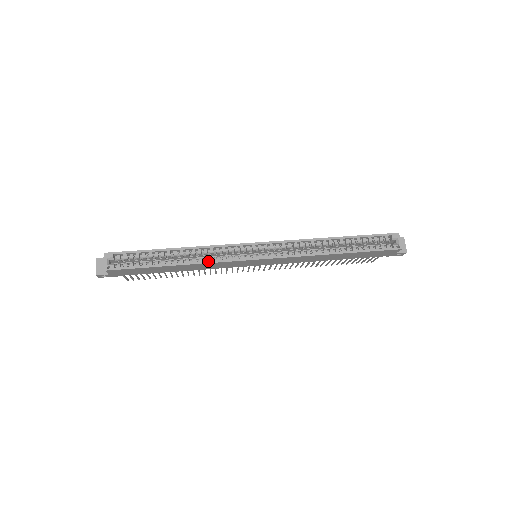
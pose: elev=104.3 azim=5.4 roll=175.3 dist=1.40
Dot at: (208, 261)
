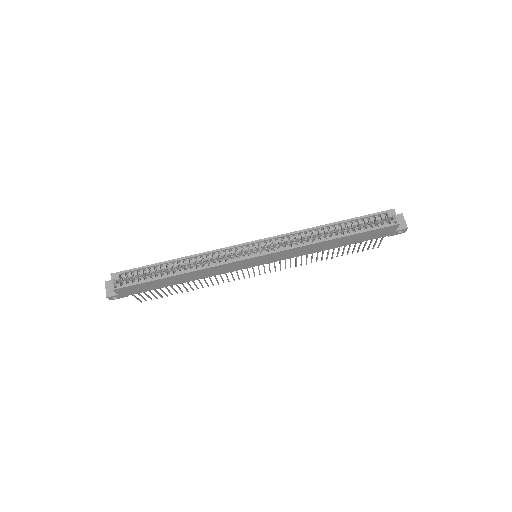
Dot at: (208, 266)
